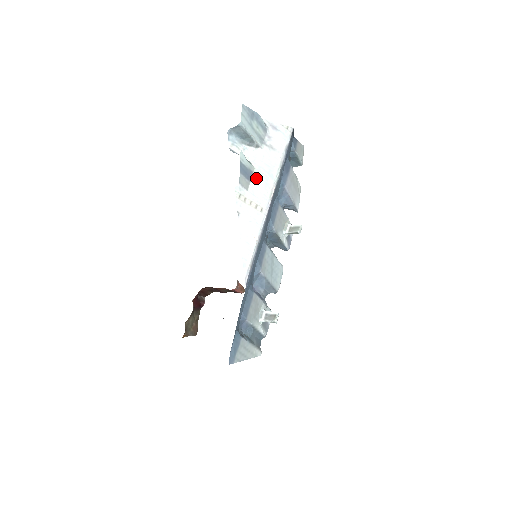
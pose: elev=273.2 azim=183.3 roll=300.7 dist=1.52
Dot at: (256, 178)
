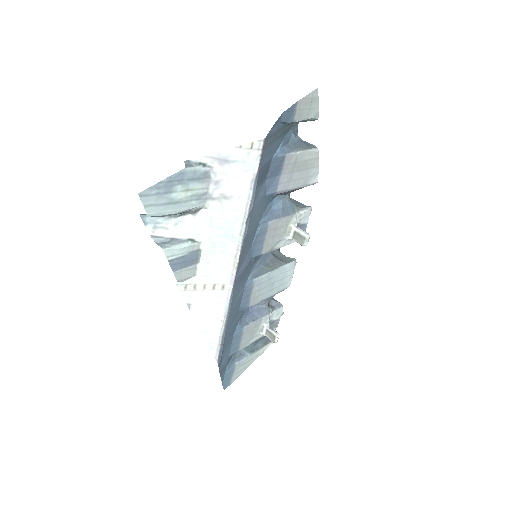
Dot at: (206, 254)
